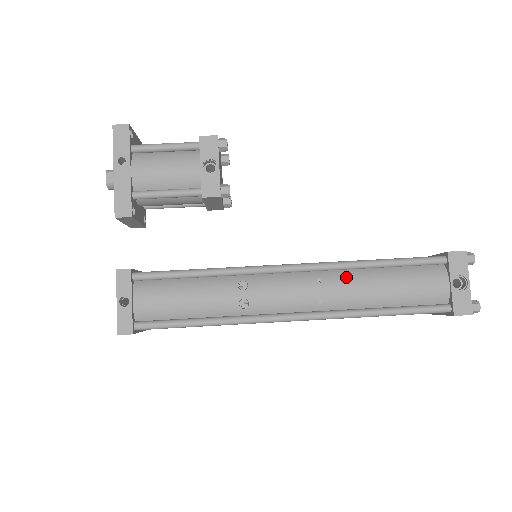
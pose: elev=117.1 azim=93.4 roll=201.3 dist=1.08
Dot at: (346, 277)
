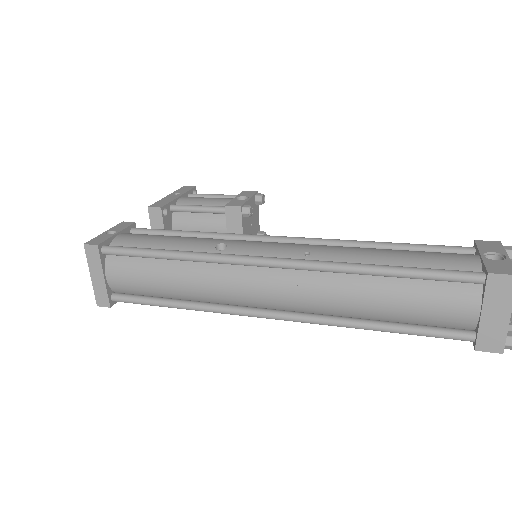
Dot at: (344, 246)
